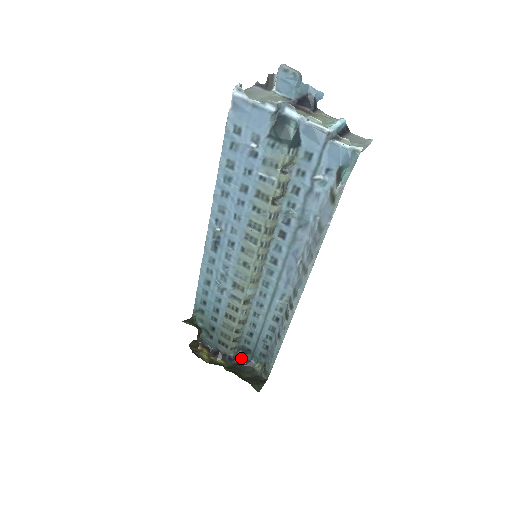
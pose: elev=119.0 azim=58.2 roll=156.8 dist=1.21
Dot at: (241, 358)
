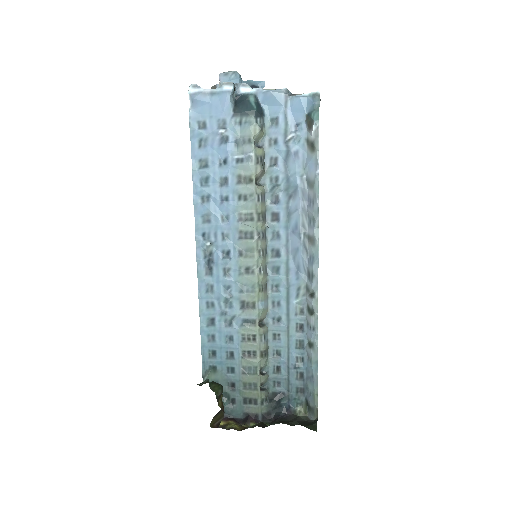
Dot at: (277, 410)
